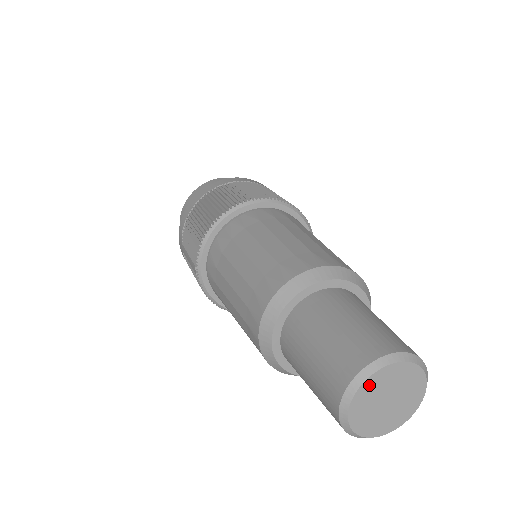
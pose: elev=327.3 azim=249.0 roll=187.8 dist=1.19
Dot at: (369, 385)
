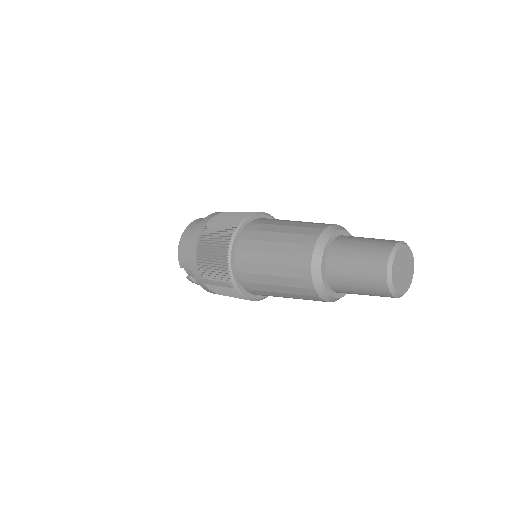
Dot at: (394, 266)
